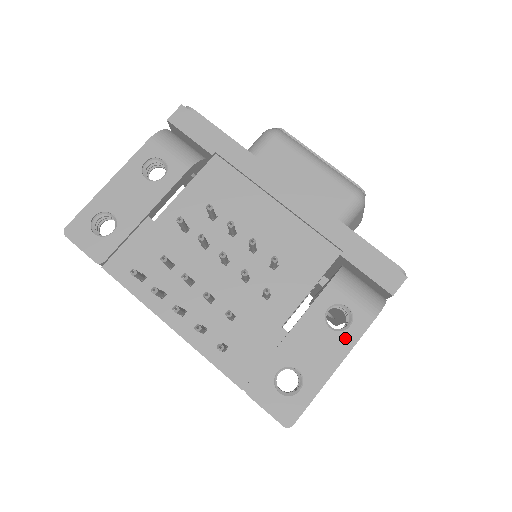
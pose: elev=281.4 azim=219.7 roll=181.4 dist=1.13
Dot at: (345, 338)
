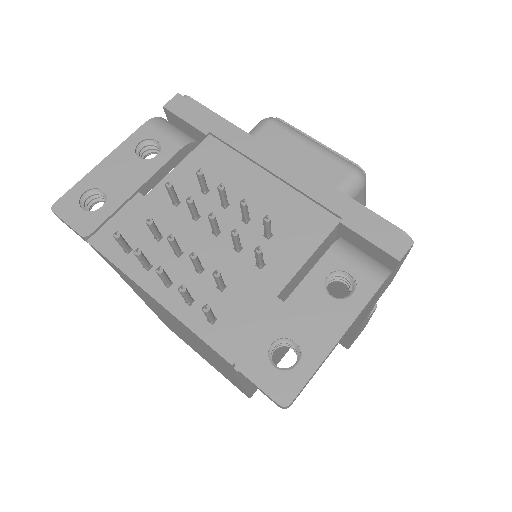
Dot at: (348, 306)
